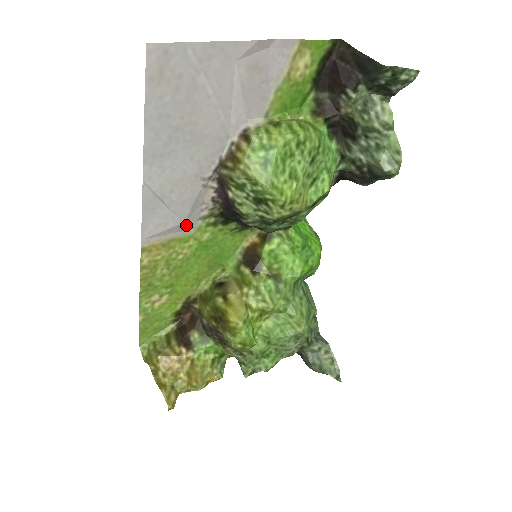
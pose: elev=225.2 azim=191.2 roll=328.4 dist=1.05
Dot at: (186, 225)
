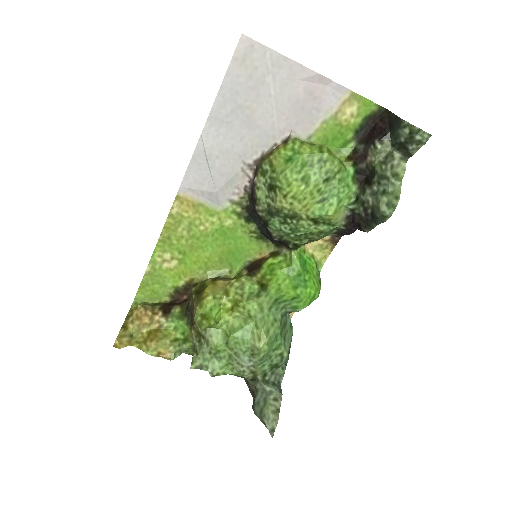
Dot at: (217, 197)
